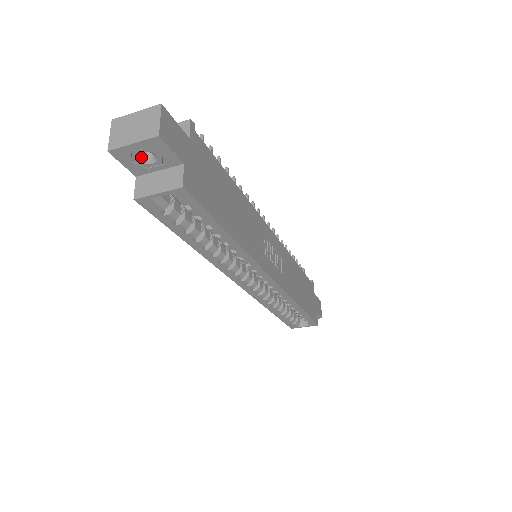
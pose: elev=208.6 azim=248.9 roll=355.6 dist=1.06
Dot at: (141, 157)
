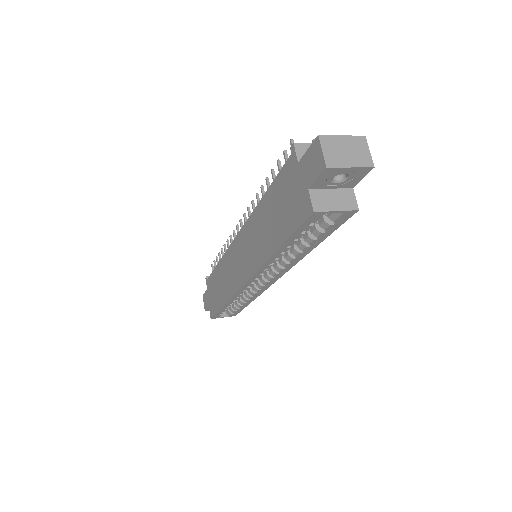
Dot at: (333, 176)
